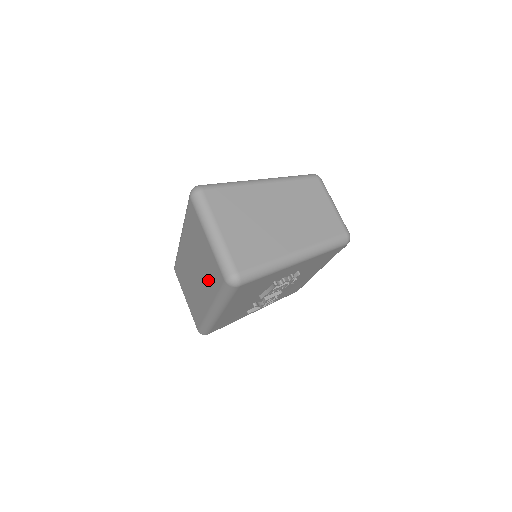
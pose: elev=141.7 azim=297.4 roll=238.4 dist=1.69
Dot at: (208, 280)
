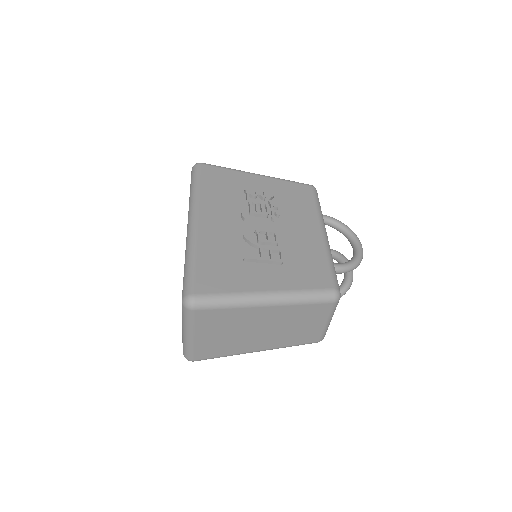
Dot at: occluded
